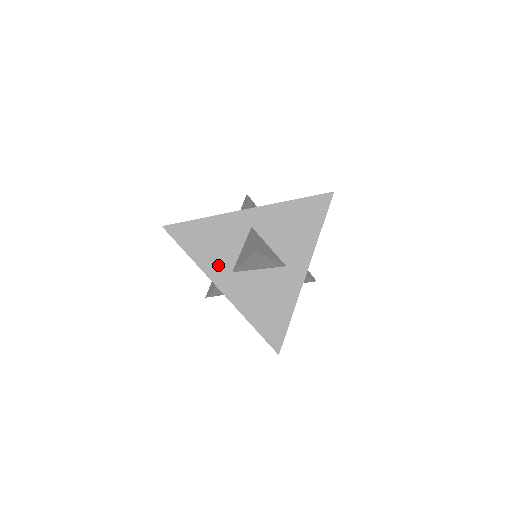
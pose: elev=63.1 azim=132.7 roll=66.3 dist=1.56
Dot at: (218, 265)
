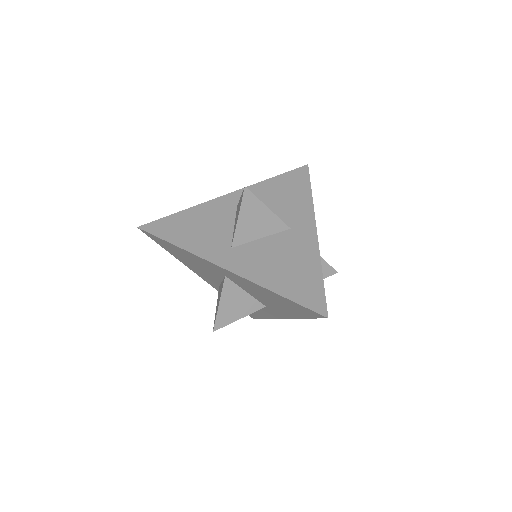
Dot at: (212, 245)
